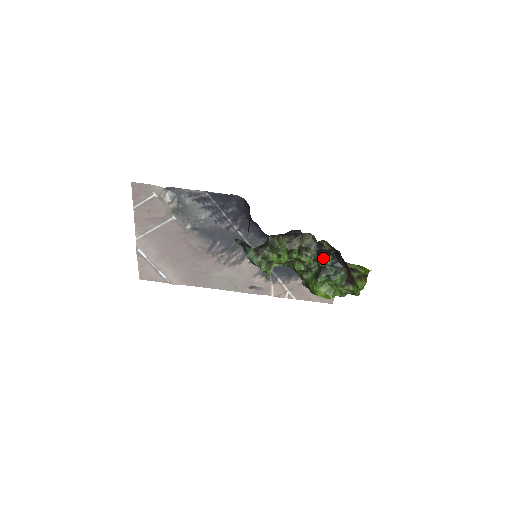
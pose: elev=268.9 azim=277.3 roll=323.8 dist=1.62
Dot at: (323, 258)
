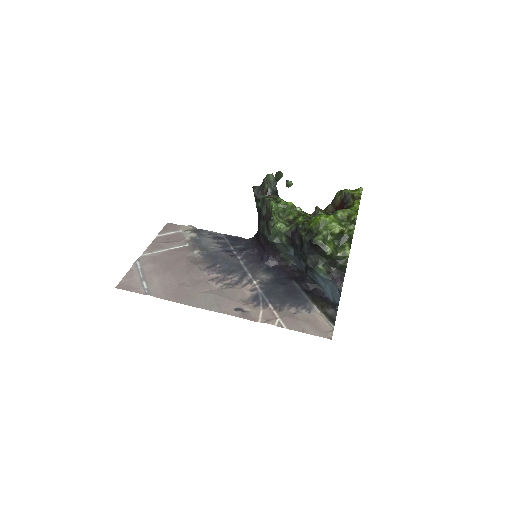
Dot at: occluded
